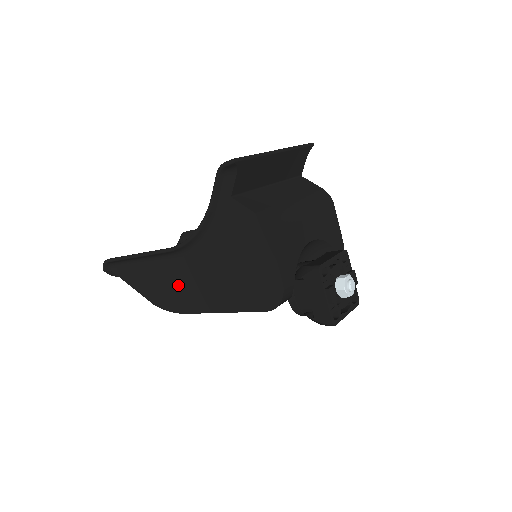
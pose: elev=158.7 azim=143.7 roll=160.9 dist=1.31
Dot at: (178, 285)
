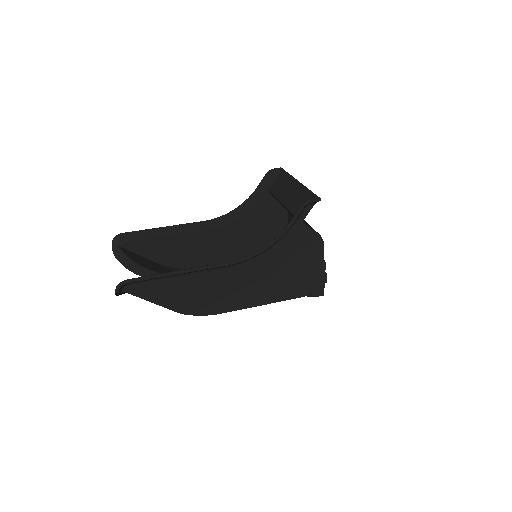
Dot at: (221, 291)
